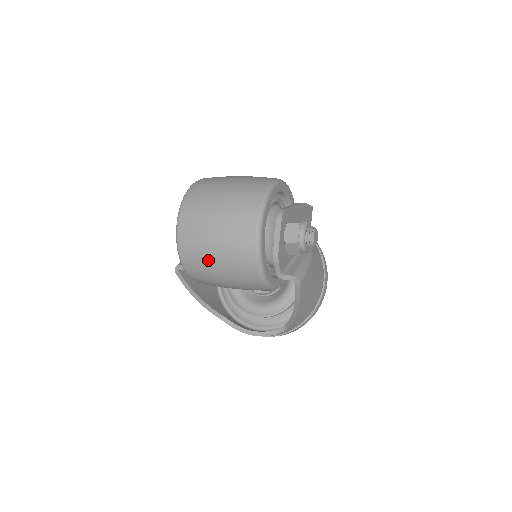
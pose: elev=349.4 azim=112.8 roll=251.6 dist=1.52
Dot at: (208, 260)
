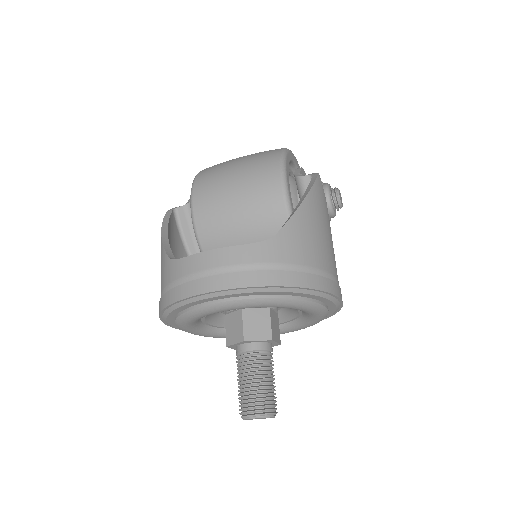
Dot at: occluded
